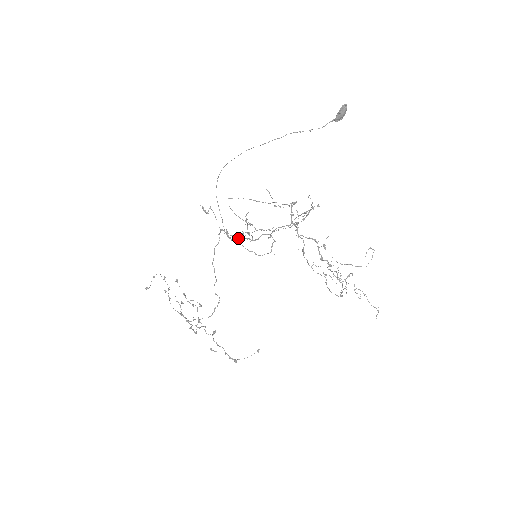
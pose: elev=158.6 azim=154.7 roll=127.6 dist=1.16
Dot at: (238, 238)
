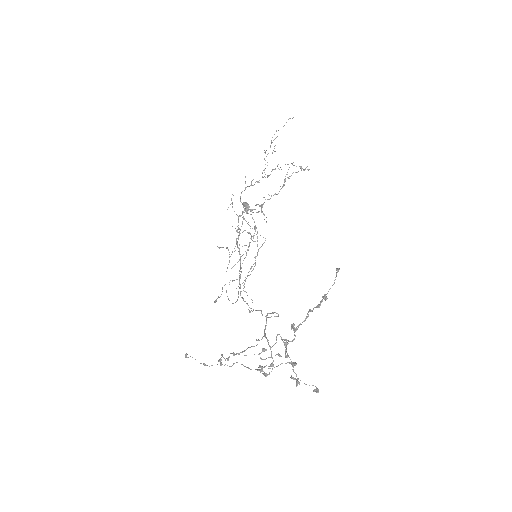
Dot at: occluded
